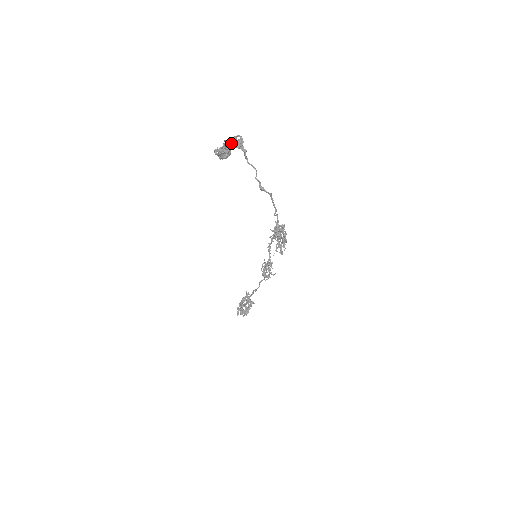
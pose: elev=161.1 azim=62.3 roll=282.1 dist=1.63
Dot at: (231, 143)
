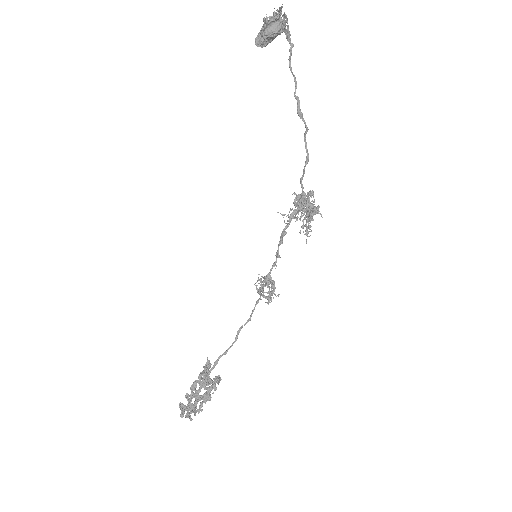
Dot at: occluded
